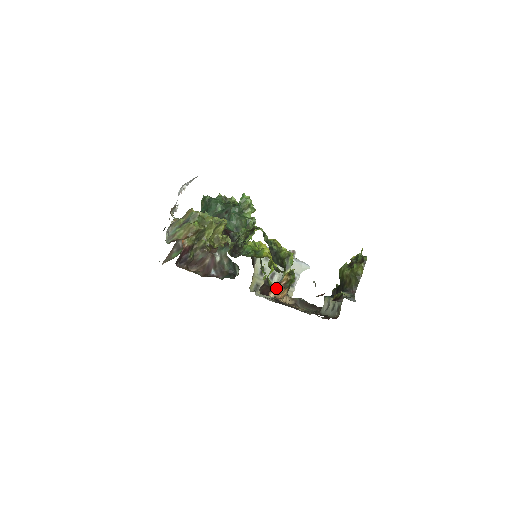
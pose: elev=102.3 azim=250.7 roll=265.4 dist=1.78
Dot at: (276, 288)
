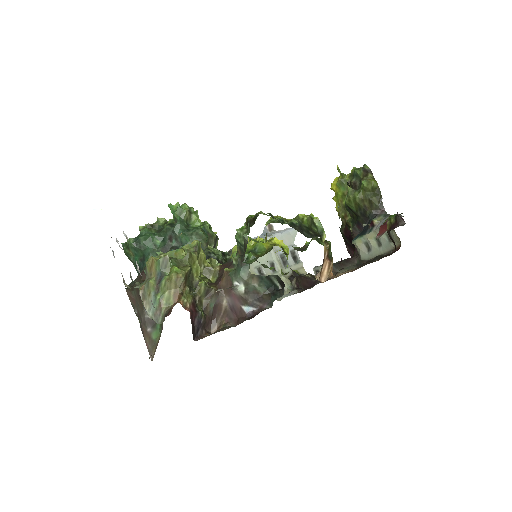
Dot at: (323, 268)
